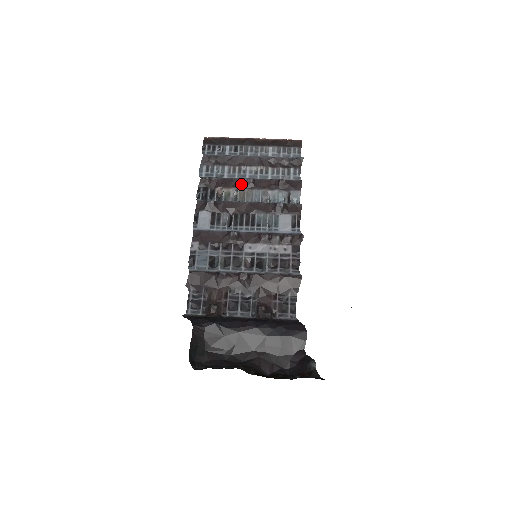
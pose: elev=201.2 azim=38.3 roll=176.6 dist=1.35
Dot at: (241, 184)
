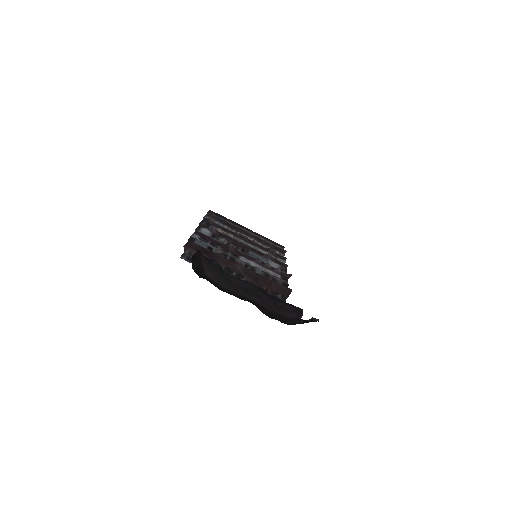
Dot at: (238, 236)
